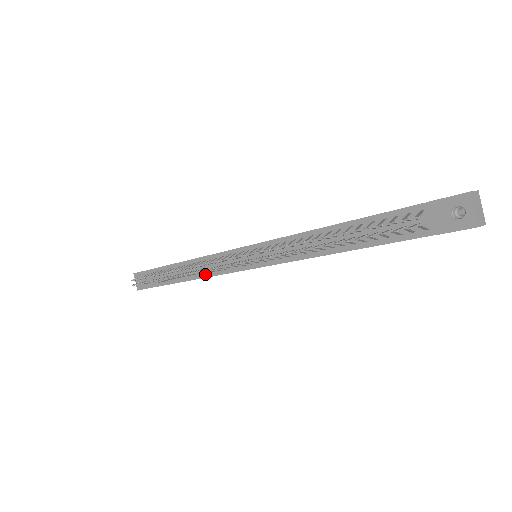
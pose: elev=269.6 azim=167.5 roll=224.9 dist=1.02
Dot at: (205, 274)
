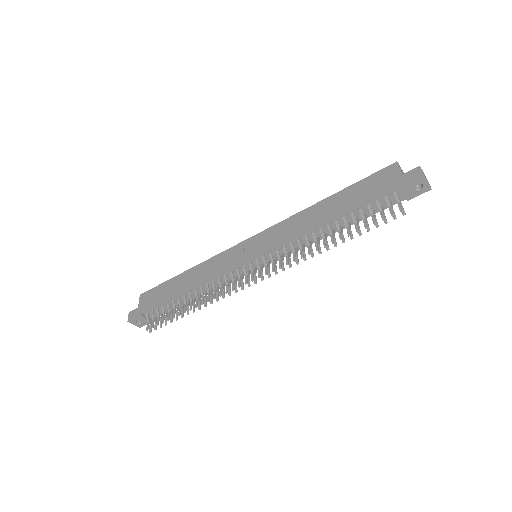
Dot at: (216, 288)
